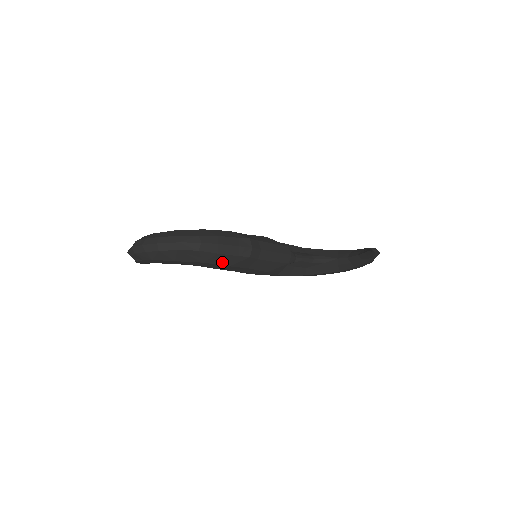
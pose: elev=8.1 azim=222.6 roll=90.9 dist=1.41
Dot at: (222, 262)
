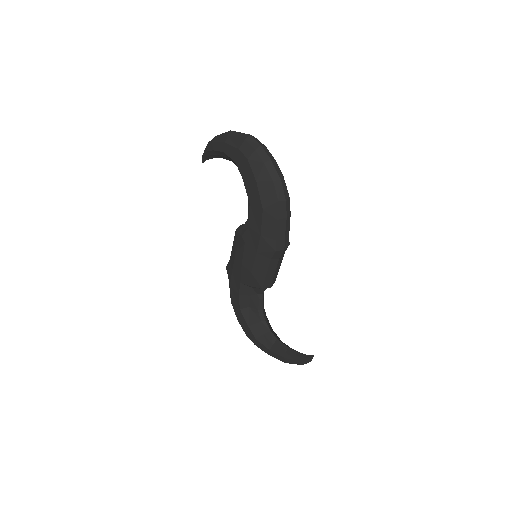
Dot at: (266, 227)
